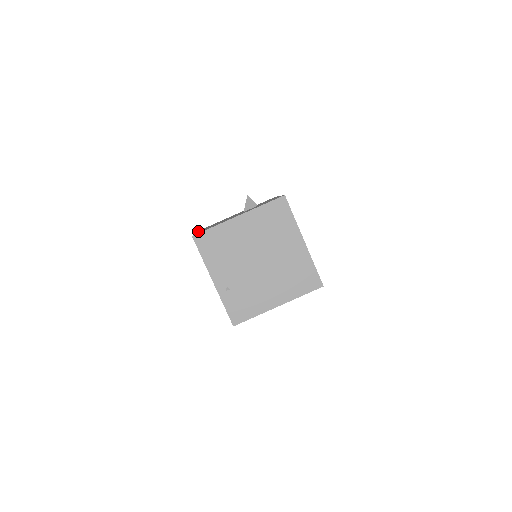
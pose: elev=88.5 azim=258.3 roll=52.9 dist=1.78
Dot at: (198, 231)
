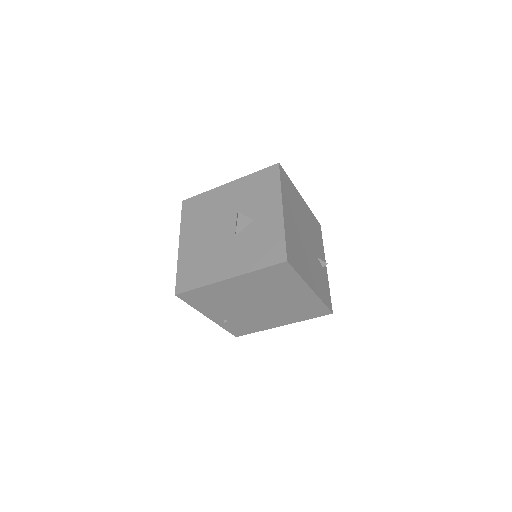
Dot at: (181, 229)
